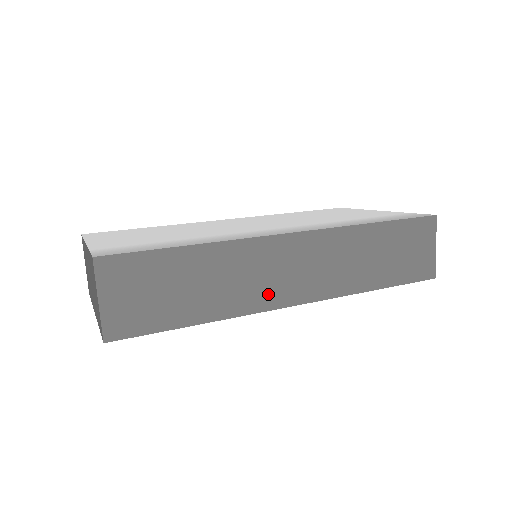
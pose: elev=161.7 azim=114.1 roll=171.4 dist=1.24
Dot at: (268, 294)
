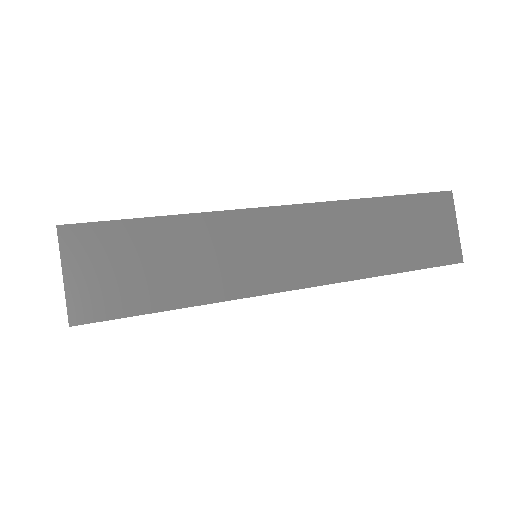
Dot at: (264, 274)
